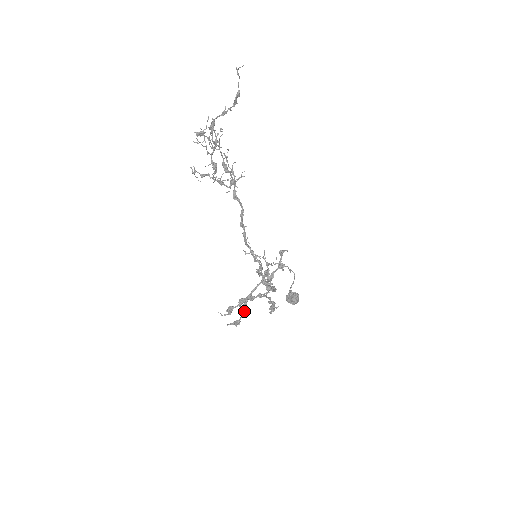
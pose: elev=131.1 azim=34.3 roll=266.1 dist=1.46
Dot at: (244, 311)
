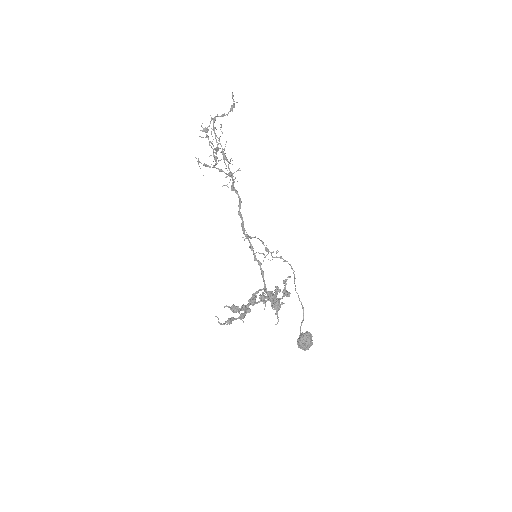
Dot at: (245, 307)
